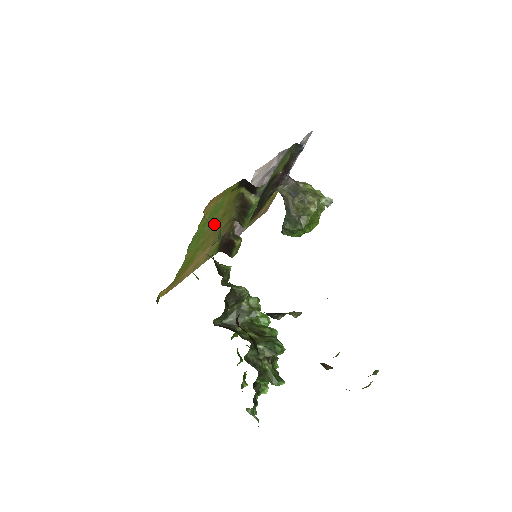
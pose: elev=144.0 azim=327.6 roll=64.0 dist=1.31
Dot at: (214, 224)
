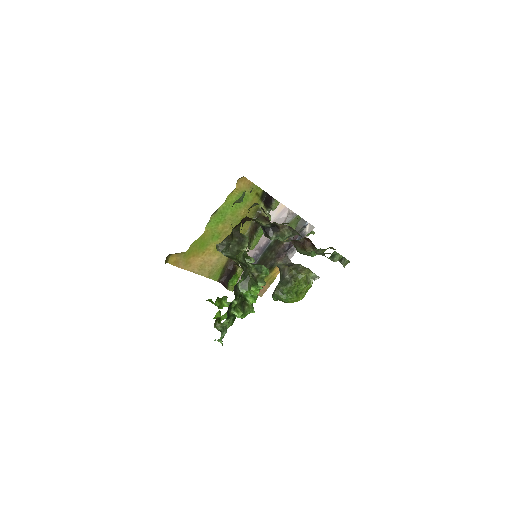
Dot at: (233, 221)
